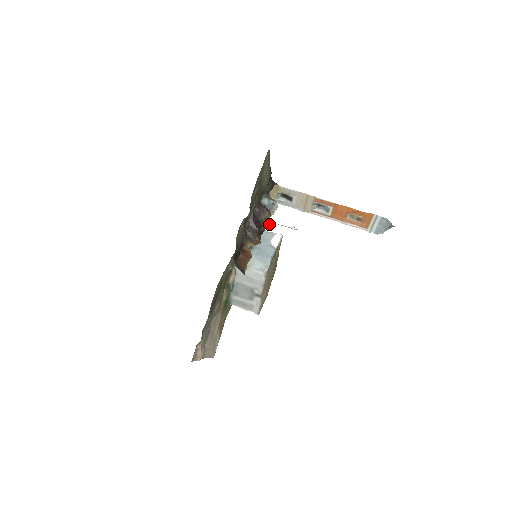
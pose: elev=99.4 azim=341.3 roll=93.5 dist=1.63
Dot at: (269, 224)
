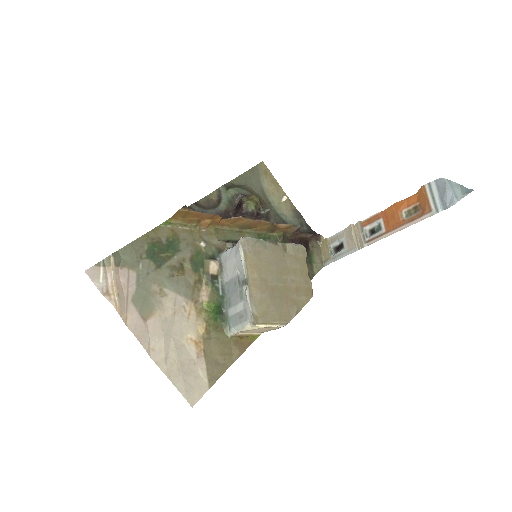
Dot at: (266, 216)
